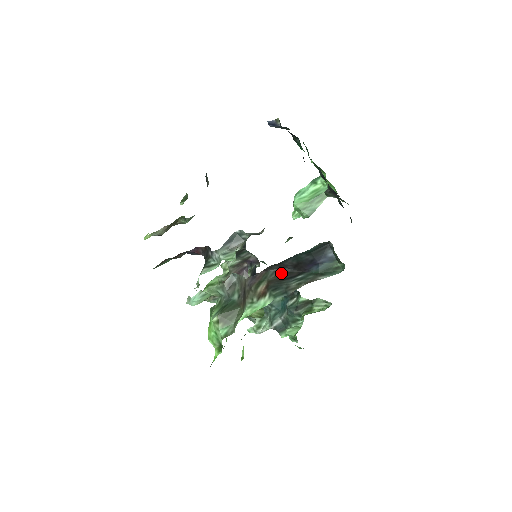
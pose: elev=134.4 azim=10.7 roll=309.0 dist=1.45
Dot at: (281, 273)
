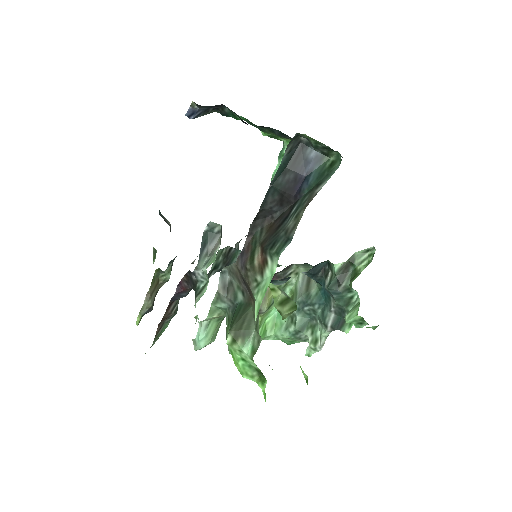
Dot at: (271, 224)
